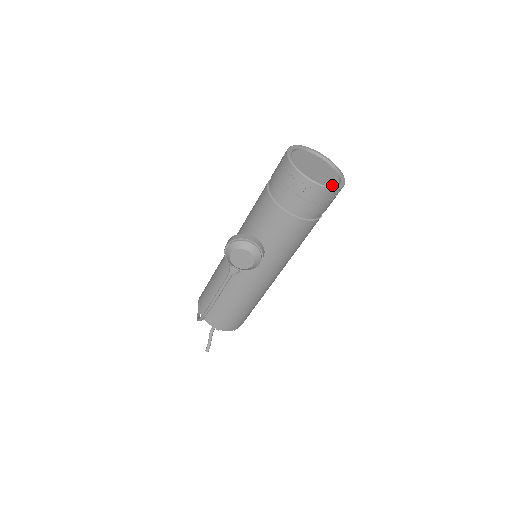
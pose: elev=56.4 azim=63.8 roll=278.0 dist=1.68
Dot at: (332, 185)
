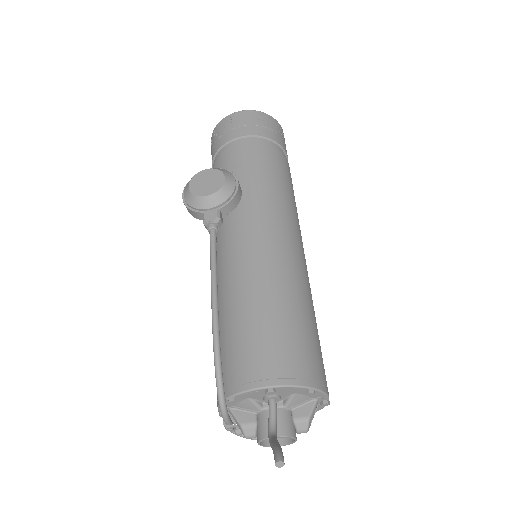
Dot at: occluded
